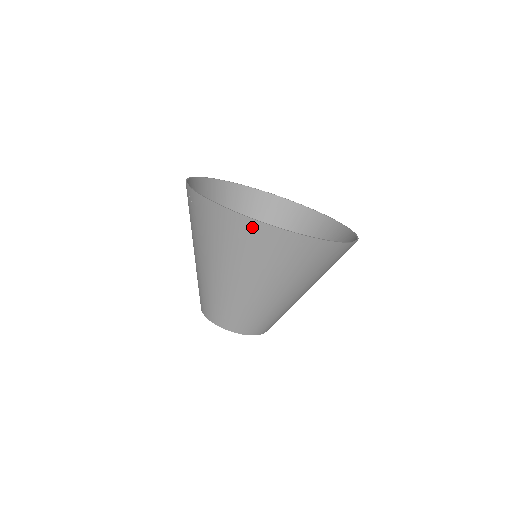
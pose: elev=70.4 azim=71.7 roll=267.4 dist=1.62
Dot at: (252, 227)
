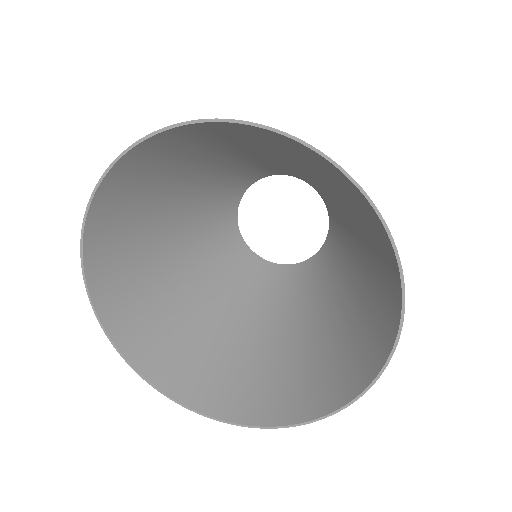
Dot at: (240, 413)
